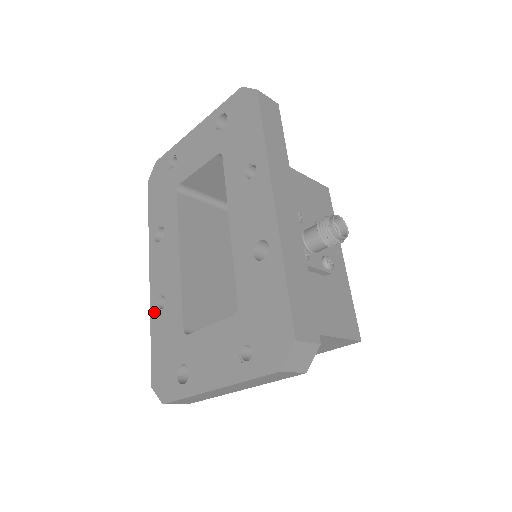
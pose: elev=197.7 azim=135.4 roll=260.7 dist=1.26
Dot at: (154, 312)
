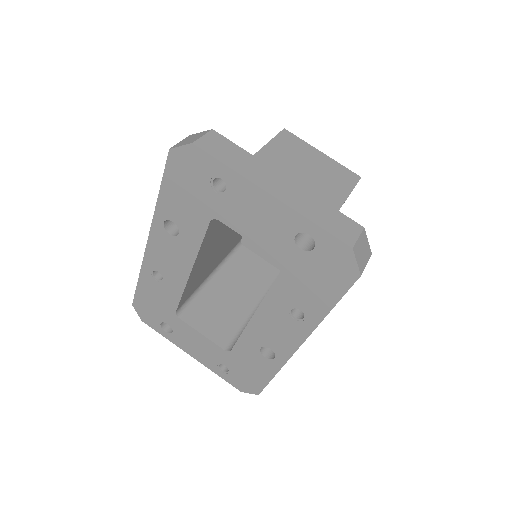
Dot at: (146, 273)
